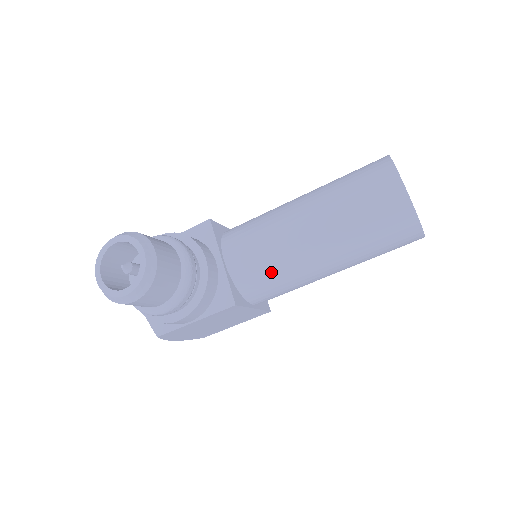
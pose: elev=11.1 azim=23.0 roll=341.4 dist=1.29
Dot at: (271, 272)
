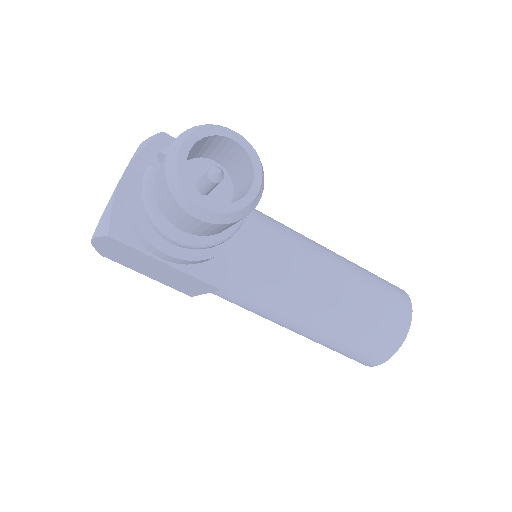
Dot at: (267, 289)
